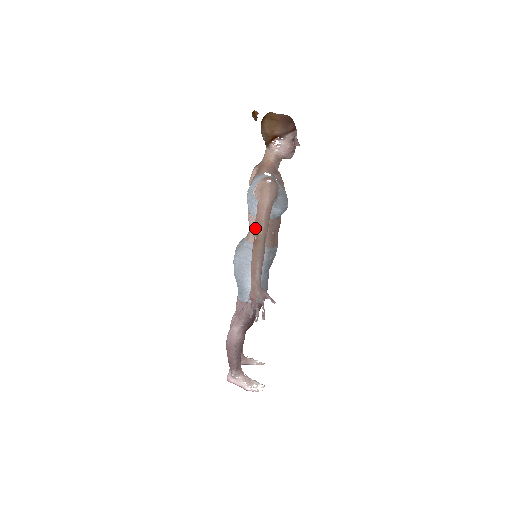
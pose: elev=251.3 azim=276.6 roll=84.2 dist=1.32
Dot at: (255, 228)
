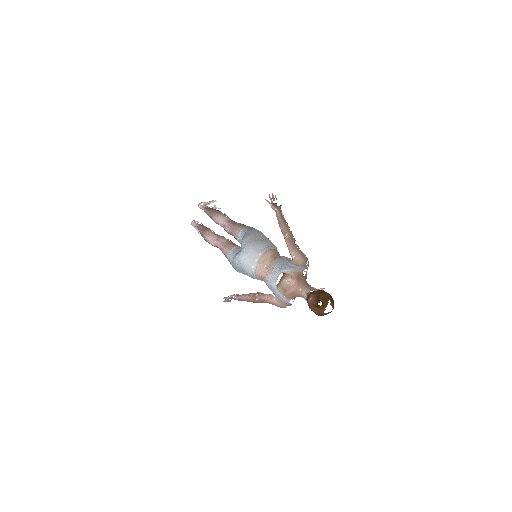
Dot at: (260, 299)
